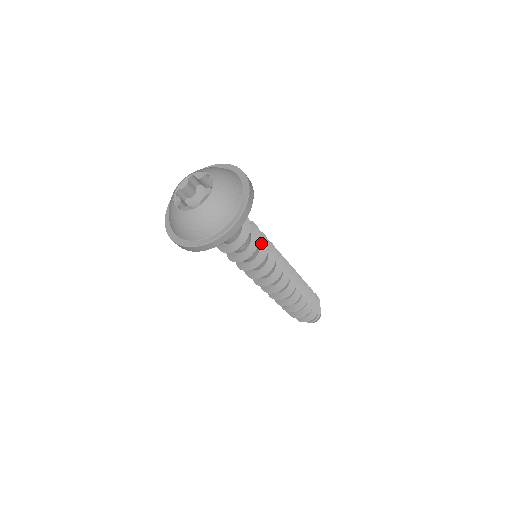
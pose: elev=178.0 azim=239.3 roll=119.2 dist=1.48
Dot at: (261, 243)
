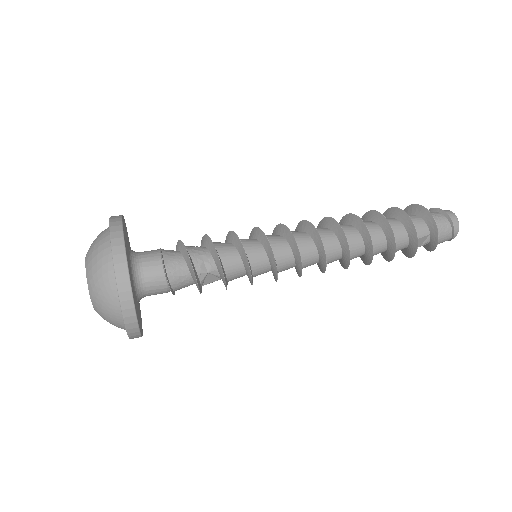
Dot at: (232, 241)
